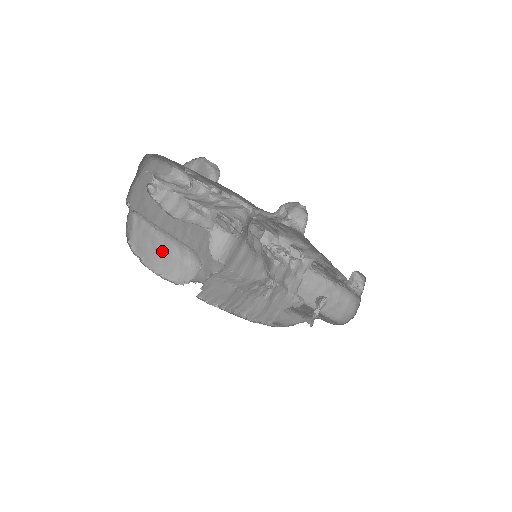
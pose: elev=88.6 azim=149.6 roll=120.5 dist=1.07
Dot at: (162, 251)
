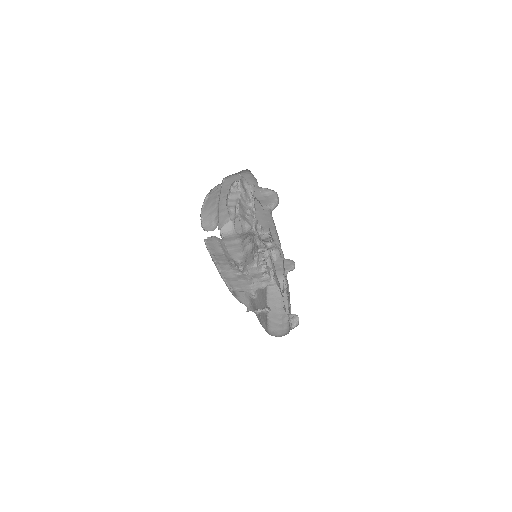
Dot at: (212, 210)
